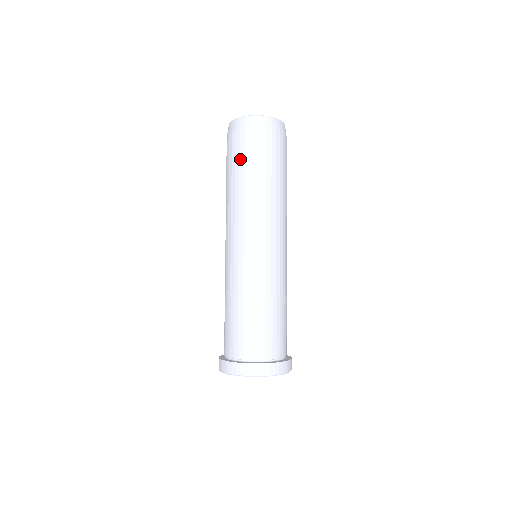
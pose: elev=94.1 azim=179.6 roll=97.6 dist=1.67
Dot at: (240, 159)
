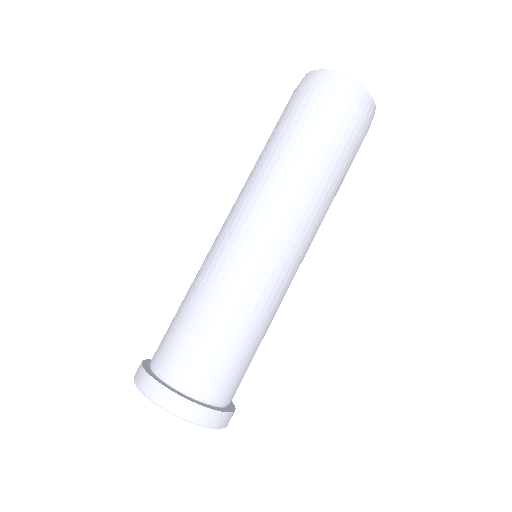
Dot at: occluded
